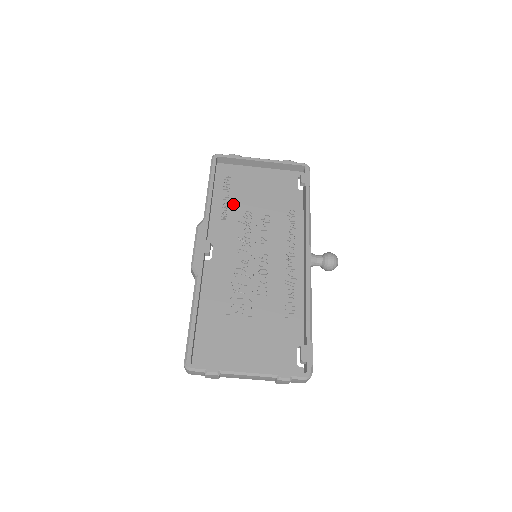
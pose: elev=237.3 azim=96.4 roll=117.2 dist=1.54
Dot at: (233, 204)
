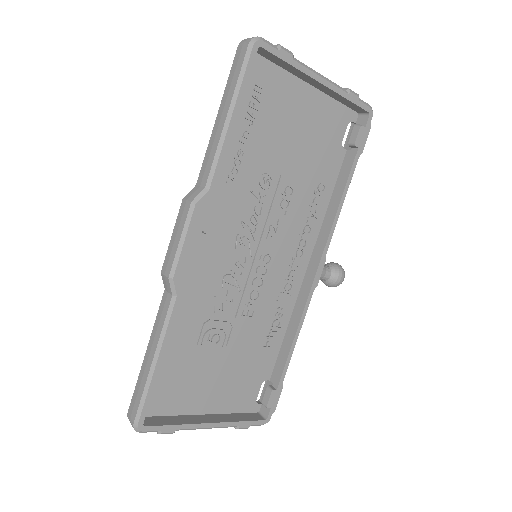
Dot at: (251, 154)
